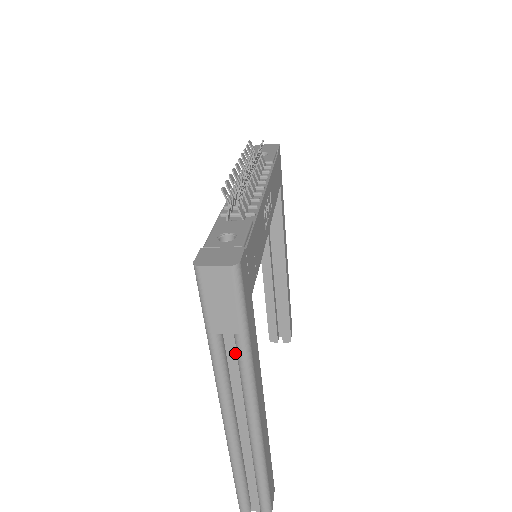
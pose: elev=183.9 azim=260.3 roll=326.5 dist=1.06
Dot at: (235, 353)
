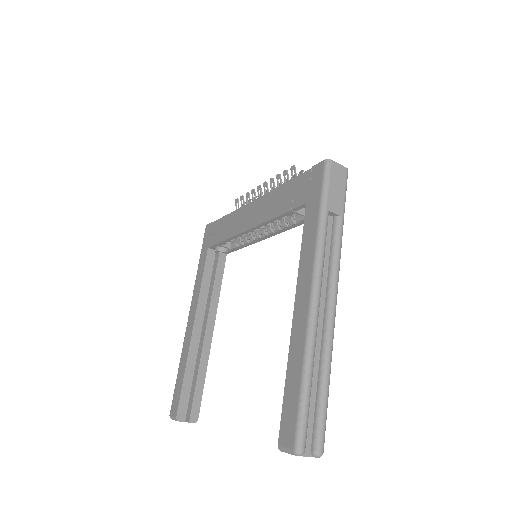
Dot at: (330, 238)
